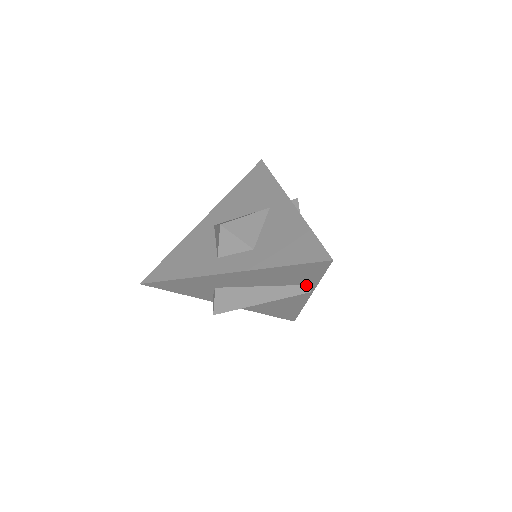
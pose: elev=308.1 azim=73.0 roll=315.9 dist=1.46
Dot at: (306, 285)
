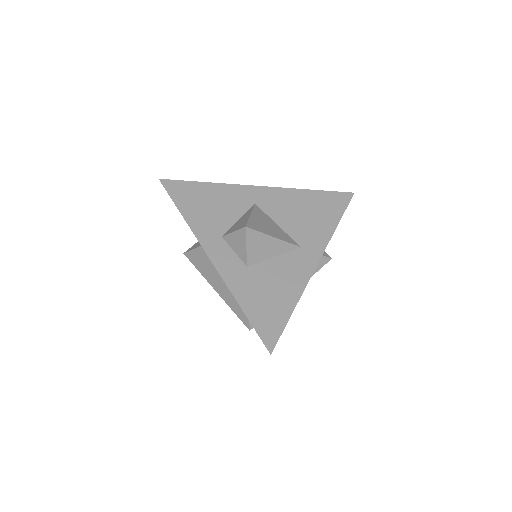
Dot at: occluded
